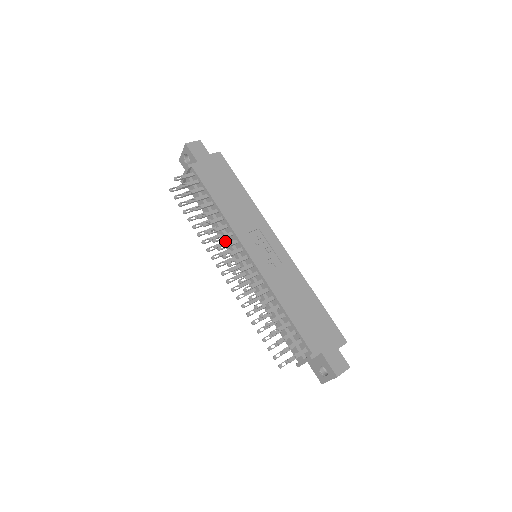
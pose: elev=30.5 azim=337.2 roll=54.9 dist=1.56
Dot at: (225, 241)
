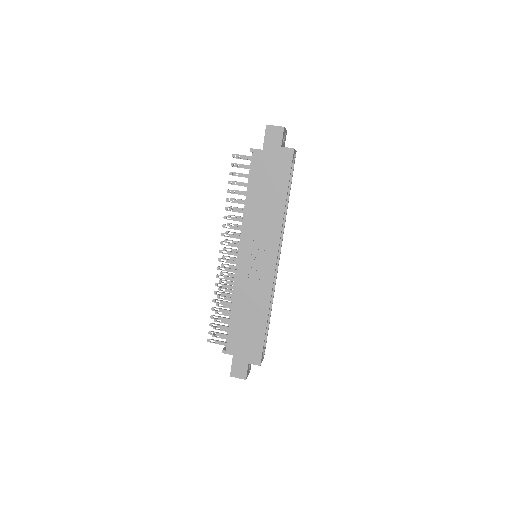
Dot at: occluded
